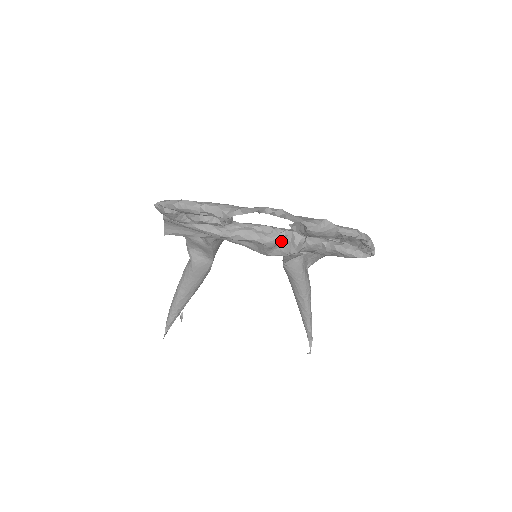
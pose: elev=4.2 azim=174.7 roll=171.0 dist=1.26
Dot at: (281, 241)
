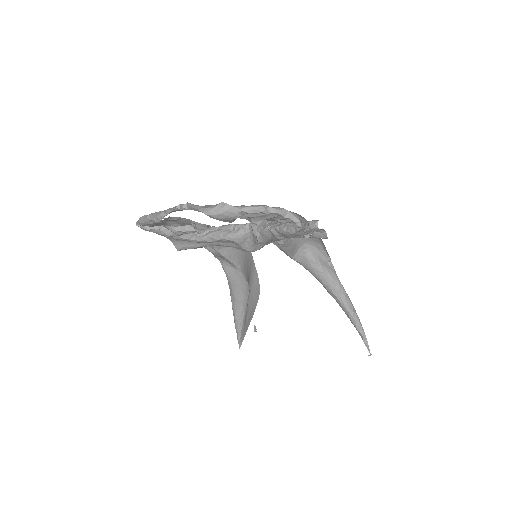
Dot at: (246, 235)
